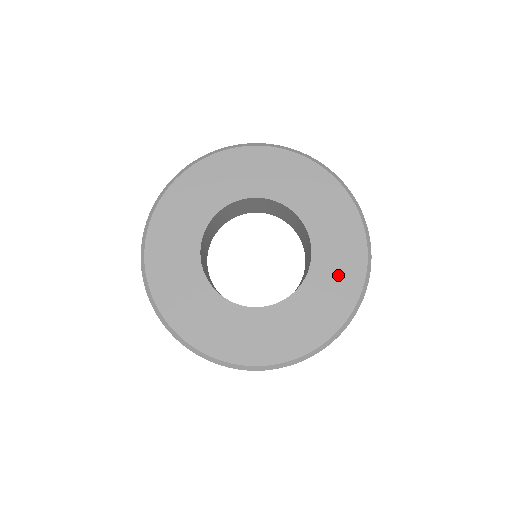
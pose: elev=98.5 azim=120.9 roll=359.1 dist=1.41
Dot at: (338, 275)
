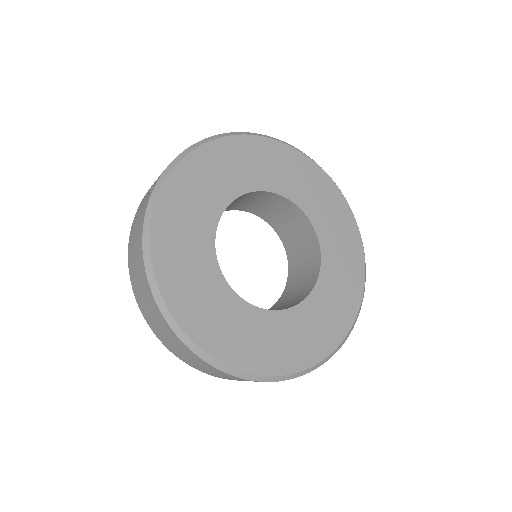
Dot at: (344, 276)
